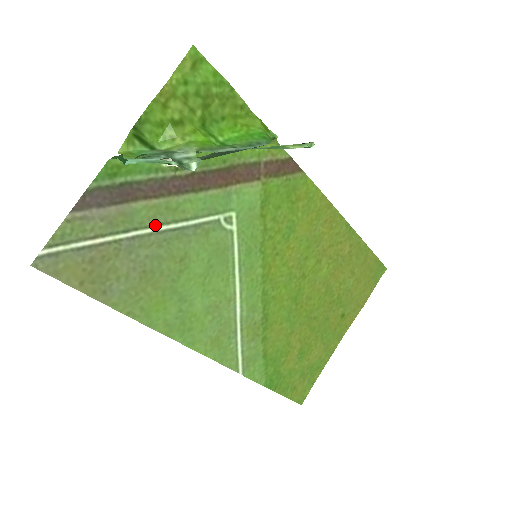
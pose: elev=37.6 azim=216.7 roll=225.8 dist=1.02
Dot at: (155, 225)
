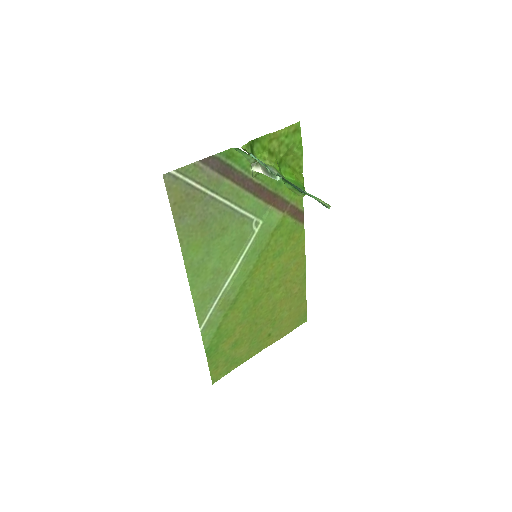
Dot at: (226, 199)
